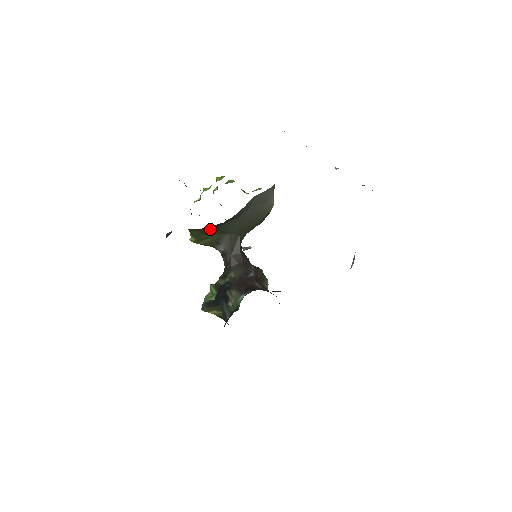
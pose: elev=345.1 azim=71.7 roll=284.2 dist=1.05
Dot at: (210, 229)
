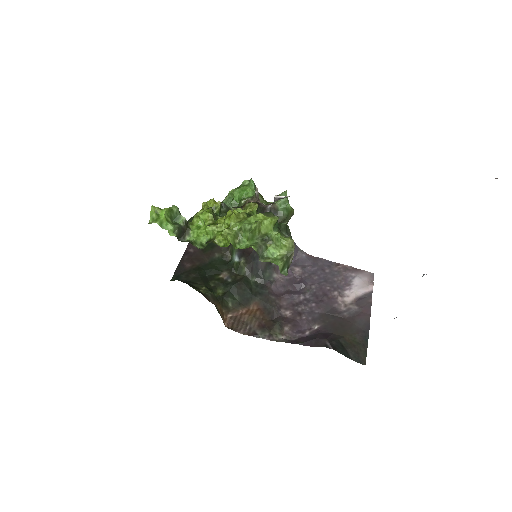
Dot at: occluded
